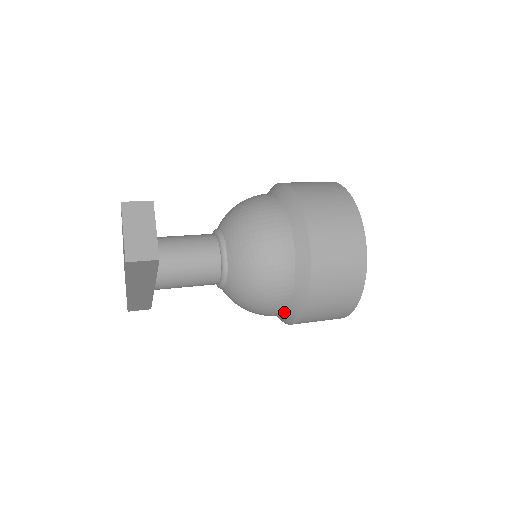
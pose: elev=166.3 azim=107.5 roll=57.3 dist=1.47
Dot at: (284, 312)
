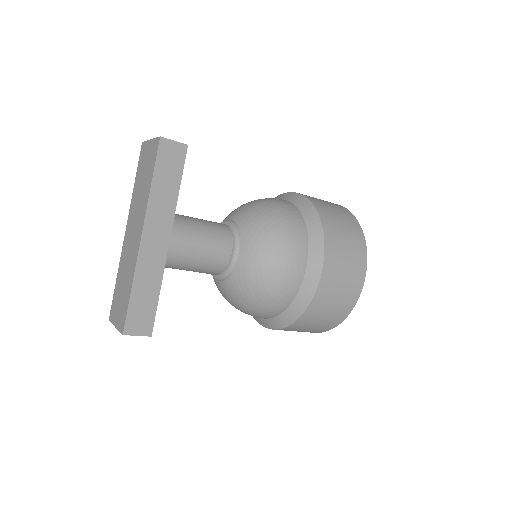
Dot at: (306, 260)
